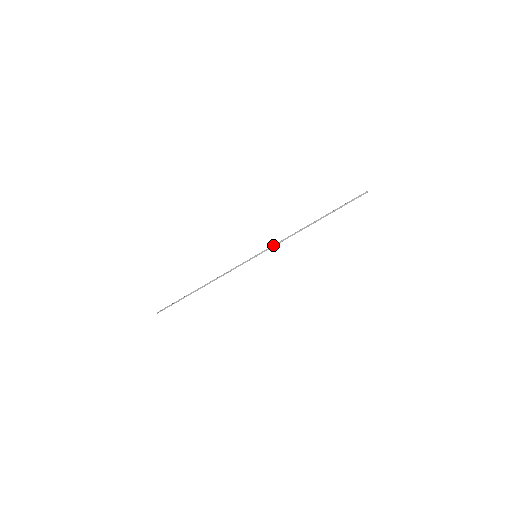
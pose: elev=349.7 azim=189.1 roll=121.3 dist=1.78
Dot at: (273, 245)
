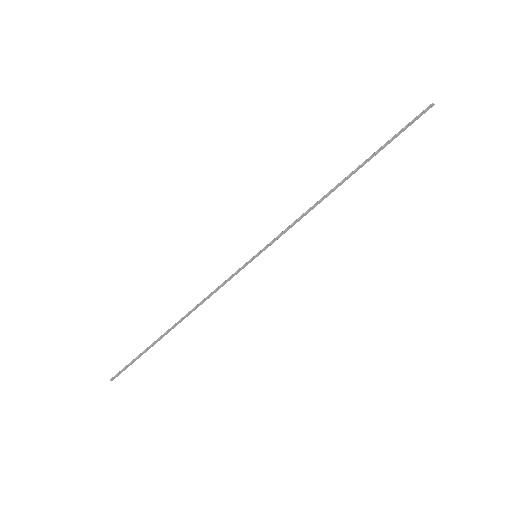
Dot at: (282, 233)
